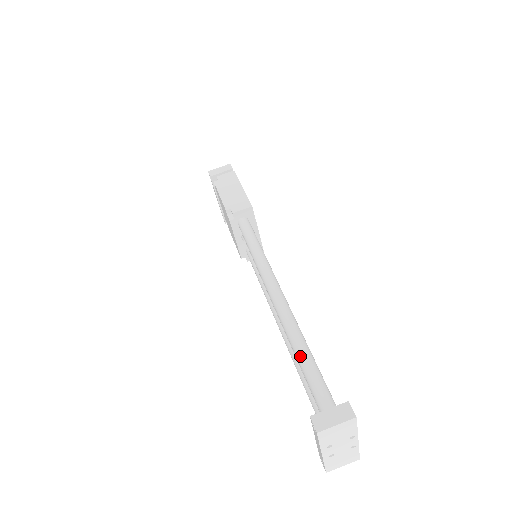
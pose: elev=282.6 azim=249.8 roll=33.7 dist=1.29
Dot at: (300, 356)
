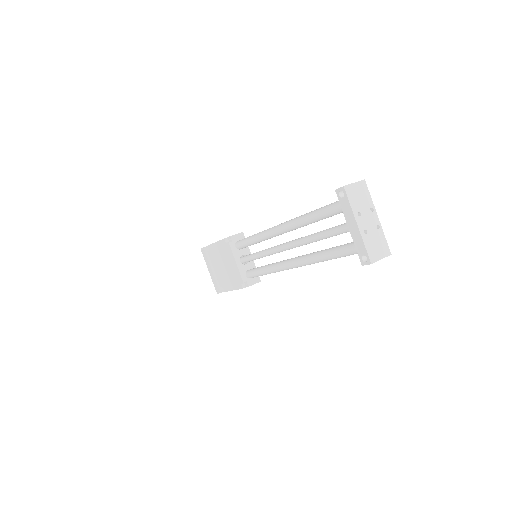
Dot at: (314, 211)
